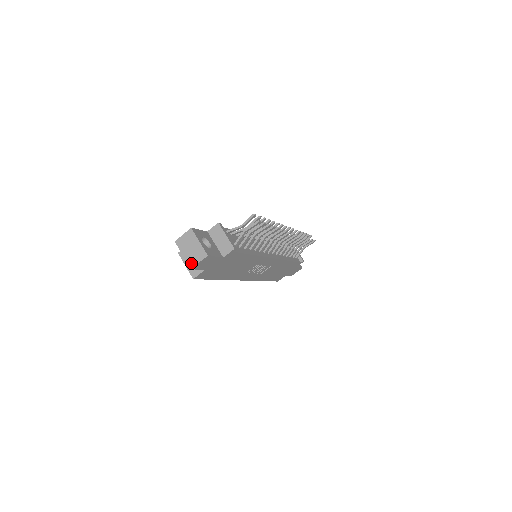
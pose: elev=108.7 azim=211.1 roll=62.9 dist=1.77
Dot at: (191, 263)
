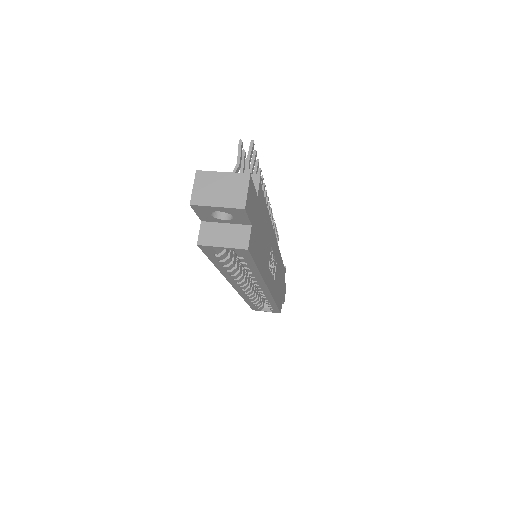
Dot at: (238, 203)
